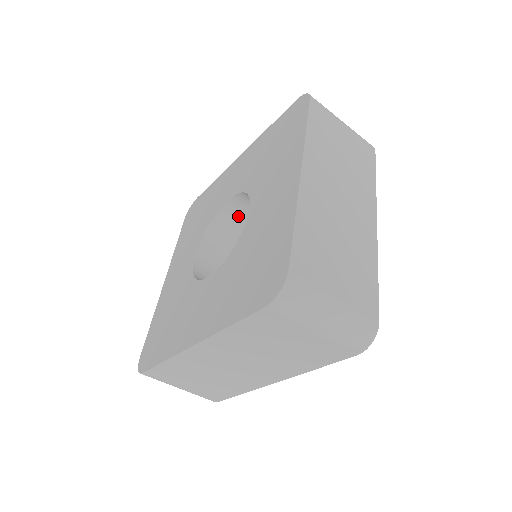
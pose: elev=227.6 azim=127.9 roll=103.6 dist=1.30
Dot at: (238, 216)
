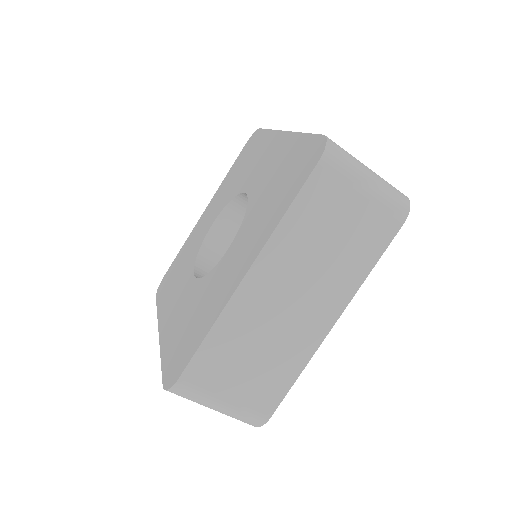
Dot at: occluded
